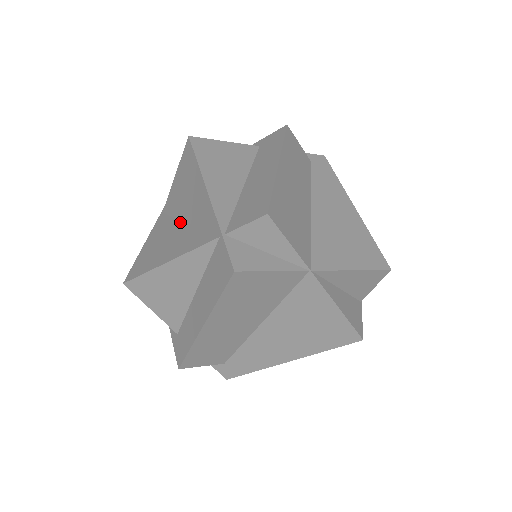
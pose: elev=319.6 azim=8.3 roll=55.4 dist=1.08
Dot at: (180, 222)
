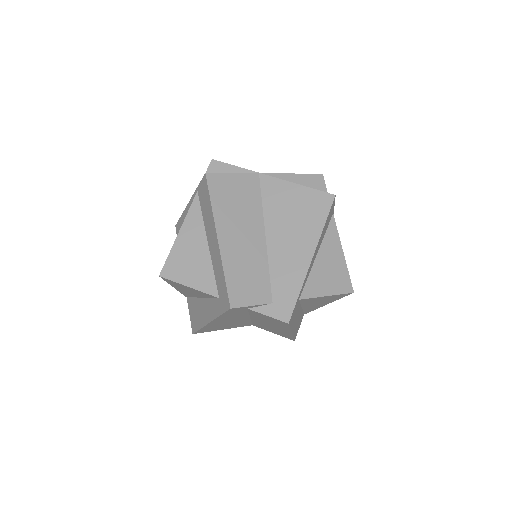
Dot at: occluded
